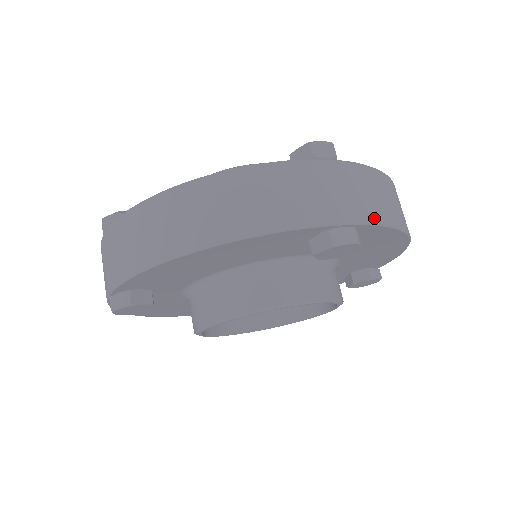
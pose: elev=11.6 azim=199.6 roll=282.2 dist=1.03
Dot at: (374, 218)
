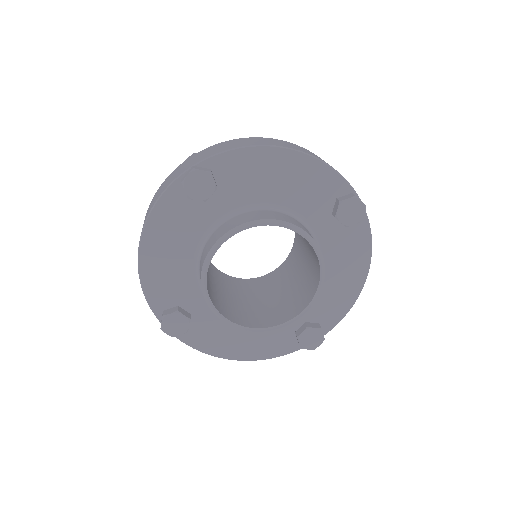
Dot at: (211, 155)
